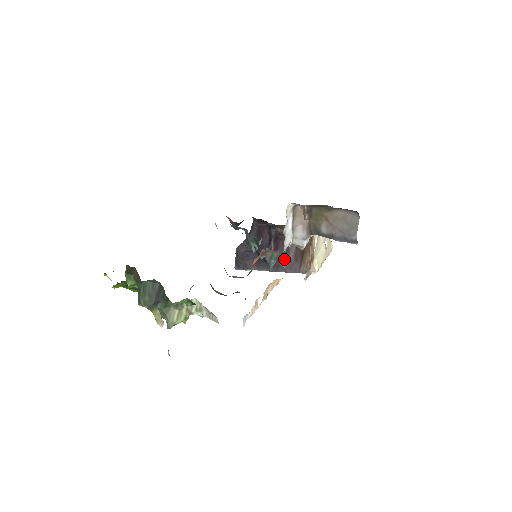
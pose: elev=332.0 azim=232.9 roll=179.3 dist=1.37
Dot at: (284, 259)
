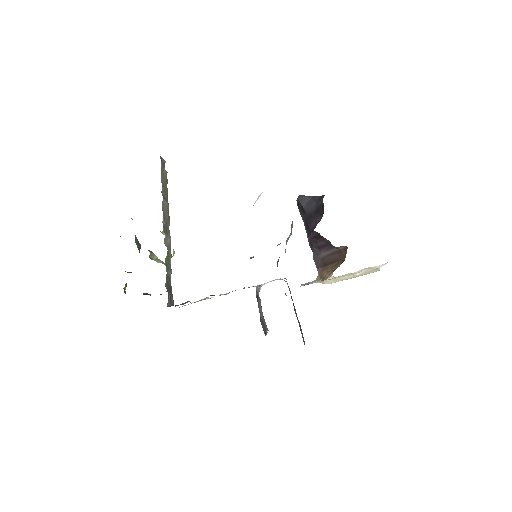
Dot at: (317, 248)
